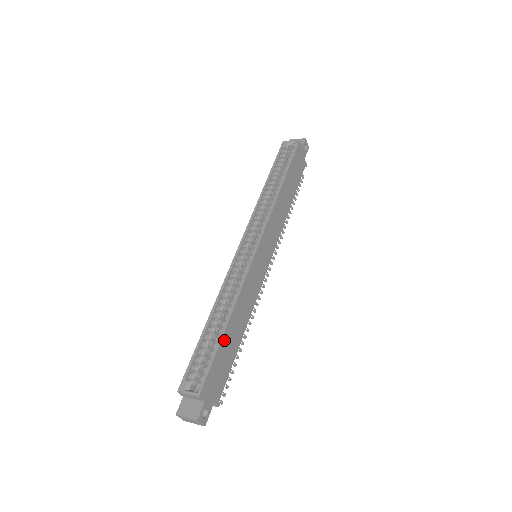
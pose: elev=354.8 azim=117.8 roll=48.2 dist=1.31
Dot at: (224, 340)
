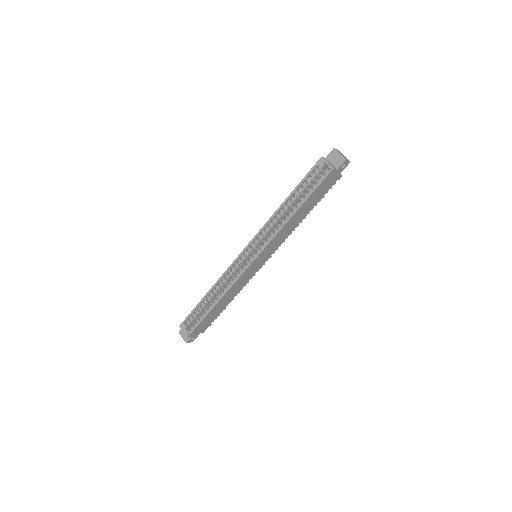
Dot at: (210, 313)
